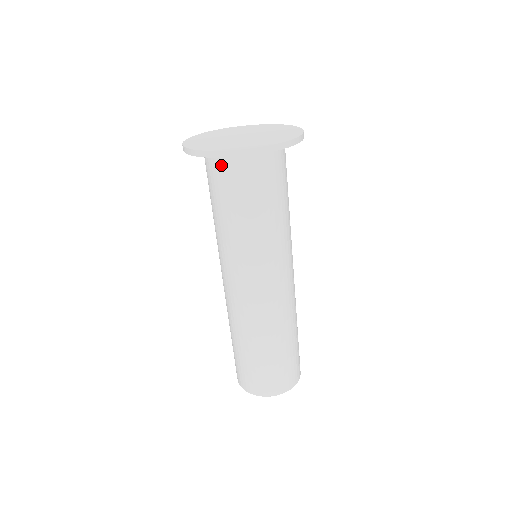
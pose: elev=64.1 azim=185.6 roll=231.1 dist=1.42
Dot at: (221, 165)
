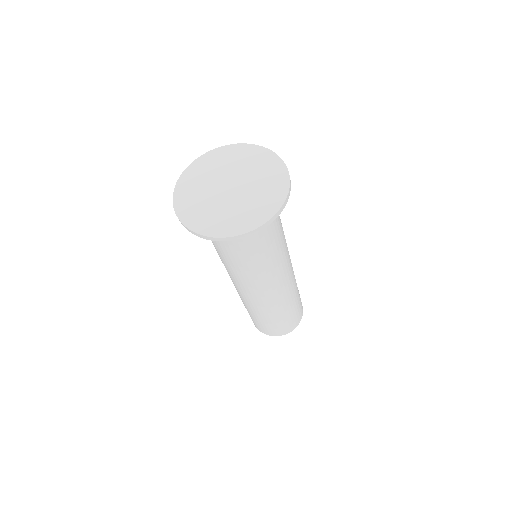
Dot at: occluded
